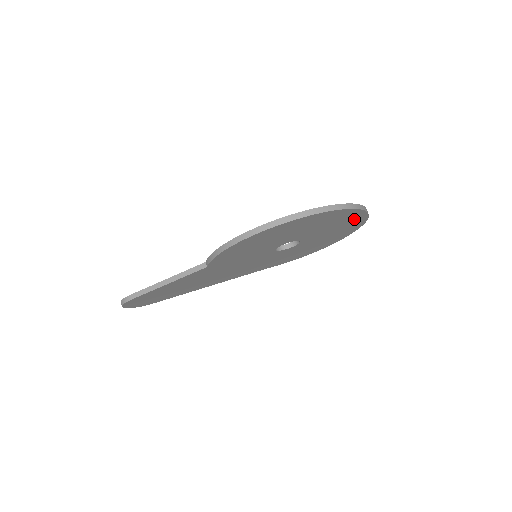
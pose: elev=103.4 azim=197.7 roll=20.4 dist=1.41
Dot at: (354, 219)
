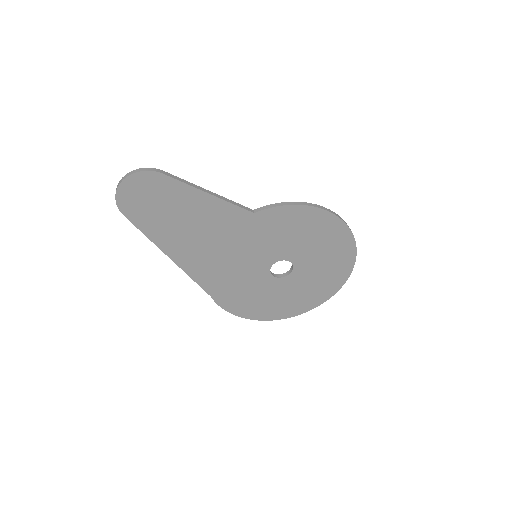
Dot at: (326, 290)
